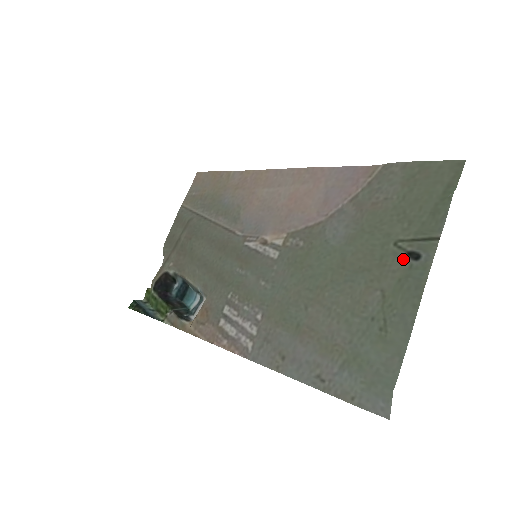
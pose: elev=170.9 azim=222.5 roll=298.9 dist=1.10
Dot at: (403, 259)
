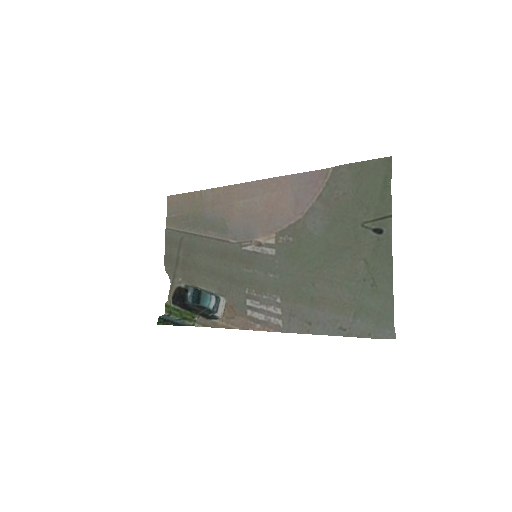
Dot at: (371, 235)
